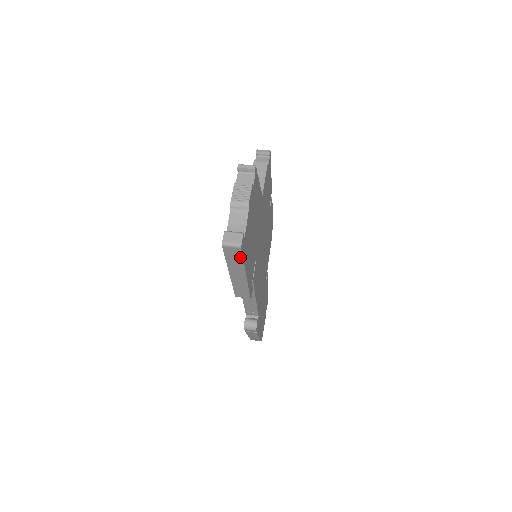
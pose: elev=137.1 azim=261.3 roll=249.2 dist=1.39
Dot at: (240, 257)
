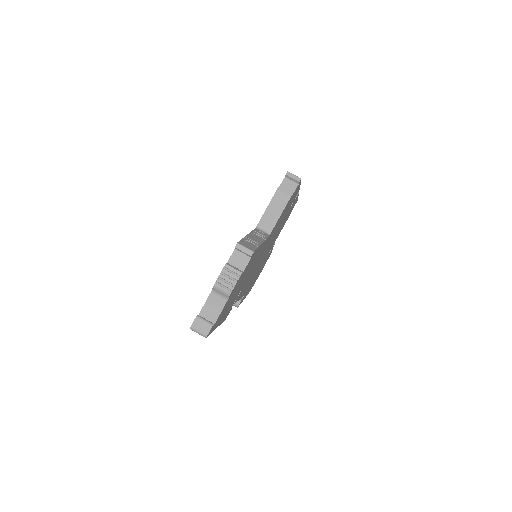
Dot at: occluded
